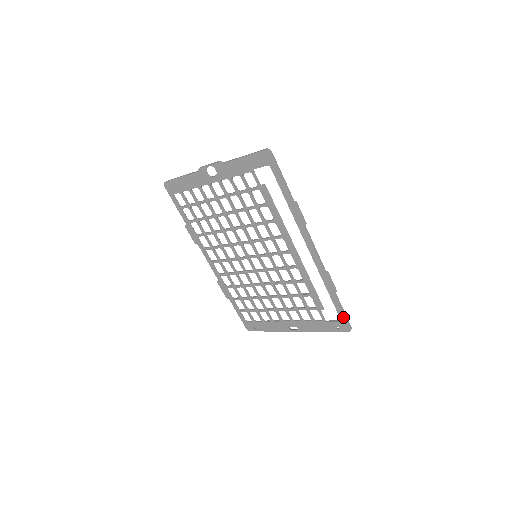
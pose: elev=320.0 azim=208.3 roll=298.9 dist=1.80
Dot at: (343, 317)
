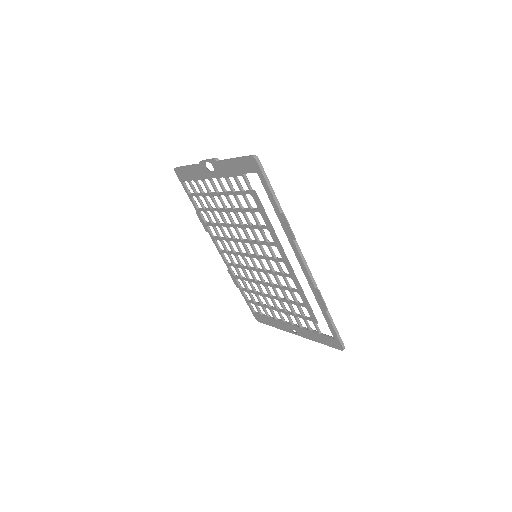
Dot at: (335, 335)
